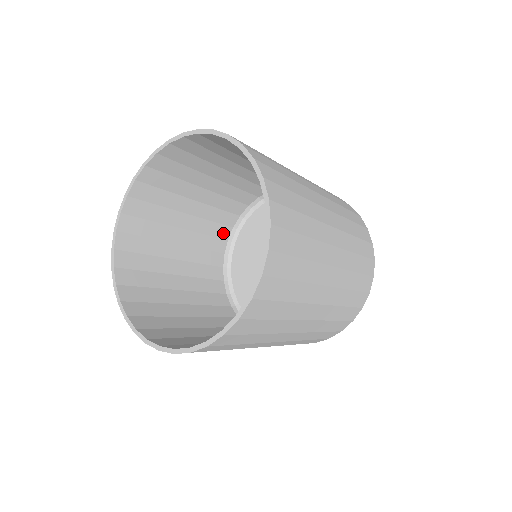
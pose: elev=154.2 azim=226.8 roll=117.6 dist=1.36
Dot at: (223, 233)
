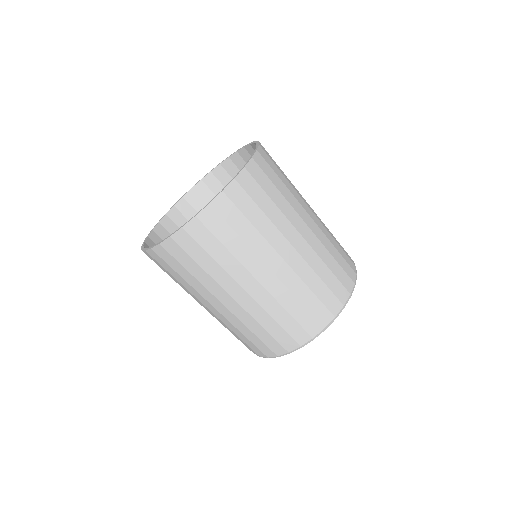
Dot at: occluded
